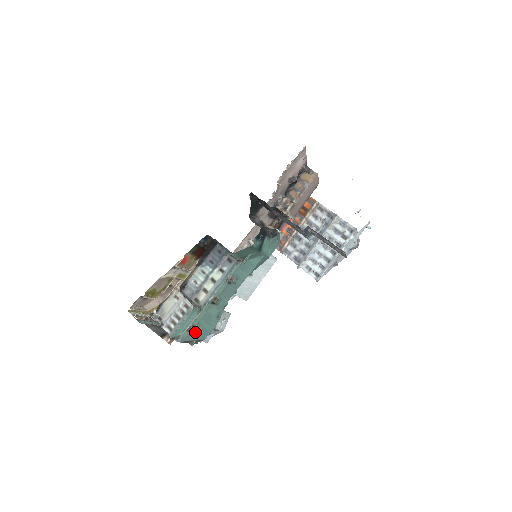
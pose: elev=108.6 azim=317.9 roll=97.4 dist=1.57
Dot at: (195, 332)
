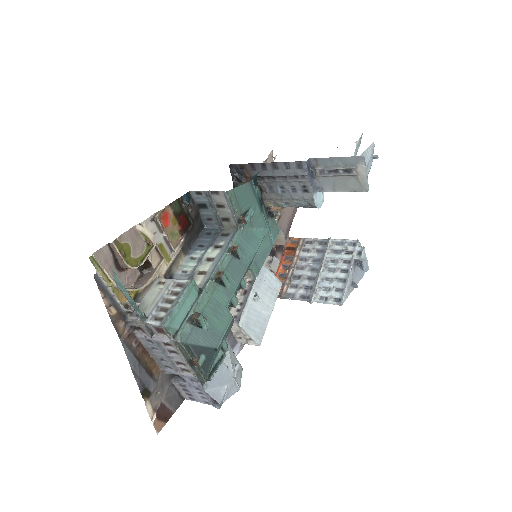
Dot at: (200, 329)
